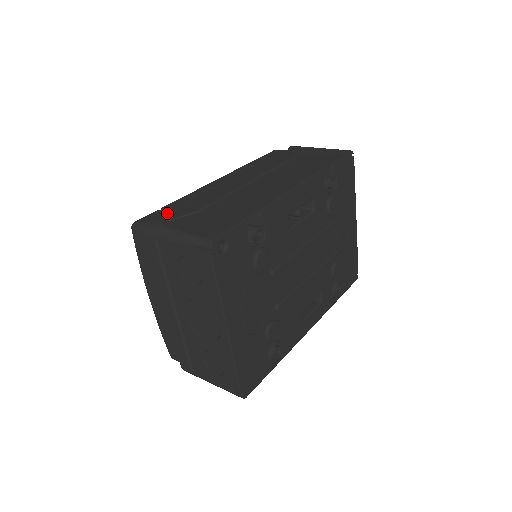
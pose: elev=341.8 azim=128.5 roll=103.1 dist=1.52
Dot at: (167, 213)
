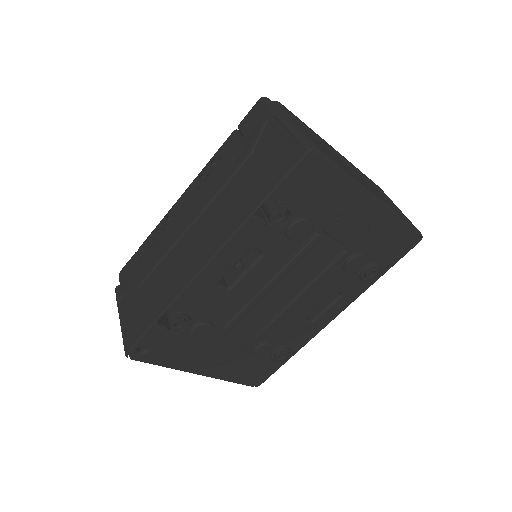
Dot at: (134, 267)
